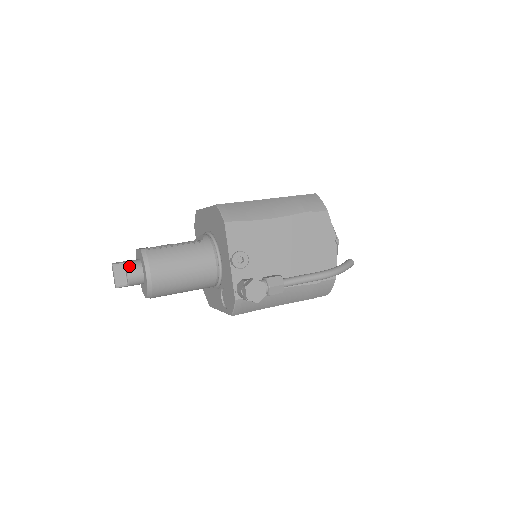
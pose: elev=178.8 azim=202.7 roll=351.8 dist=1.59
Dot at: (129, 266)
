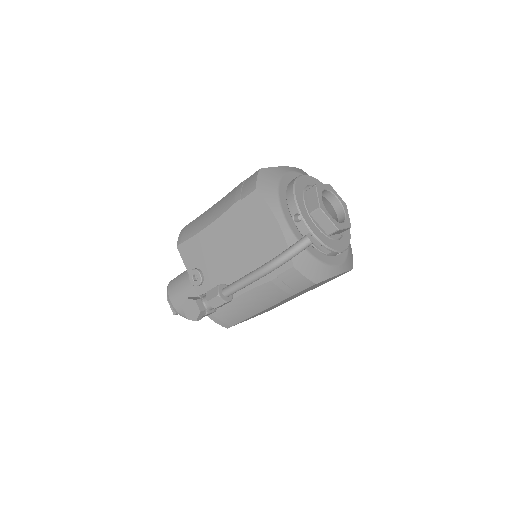
Dot at: occluded
